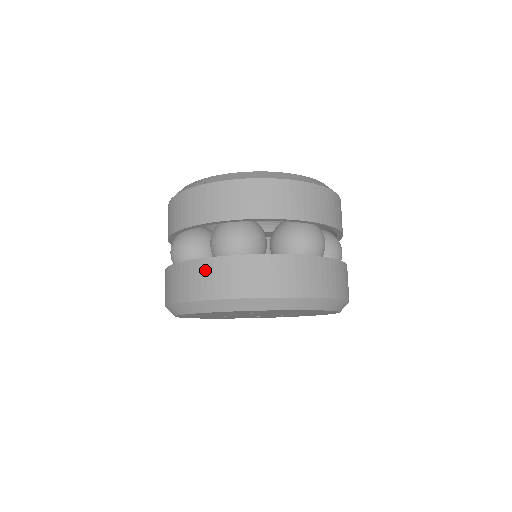
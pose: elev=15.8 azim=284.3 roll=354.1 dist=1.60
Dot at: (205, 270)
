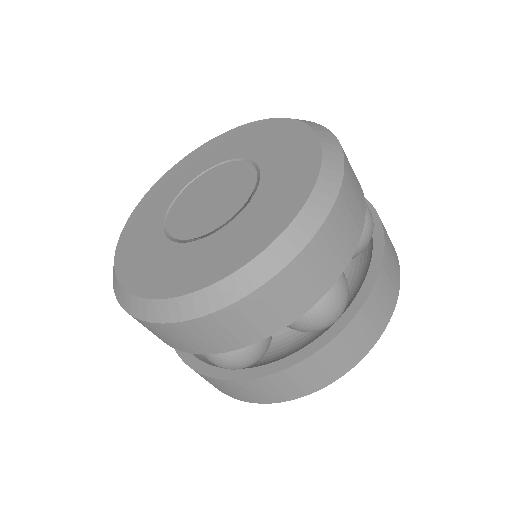
Dot at: (217, 384)
